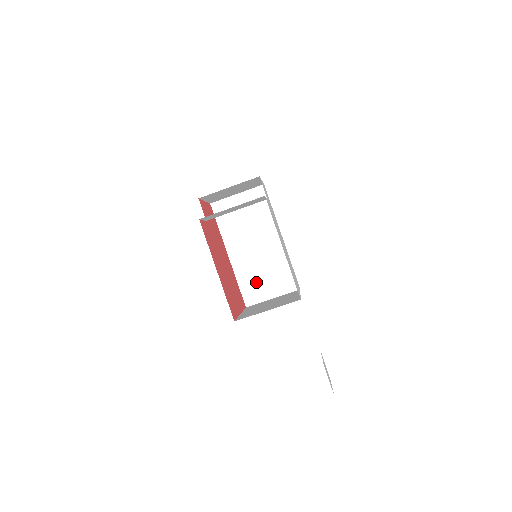
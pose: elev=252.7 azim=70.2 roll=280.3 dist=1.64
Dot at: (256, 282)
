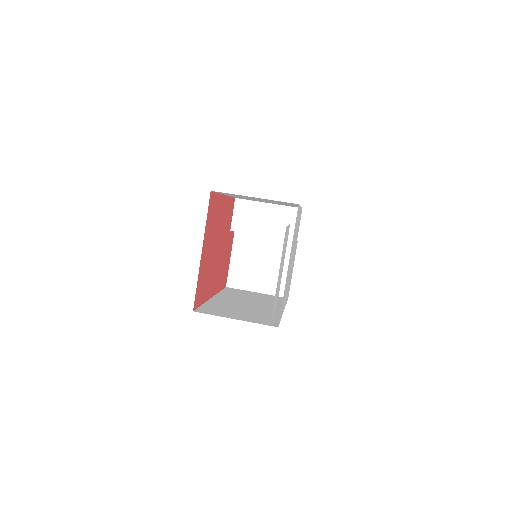
Dot at: (226, 310)
